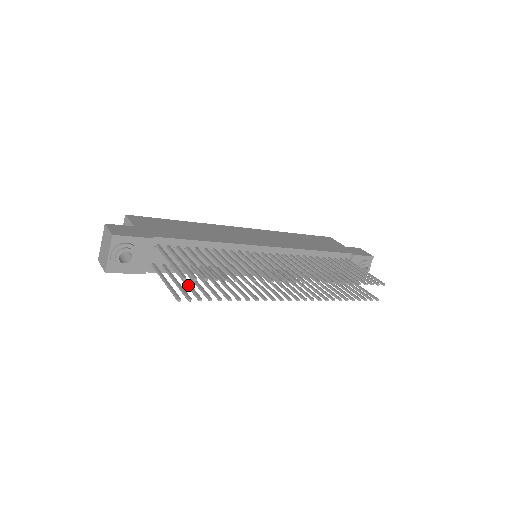
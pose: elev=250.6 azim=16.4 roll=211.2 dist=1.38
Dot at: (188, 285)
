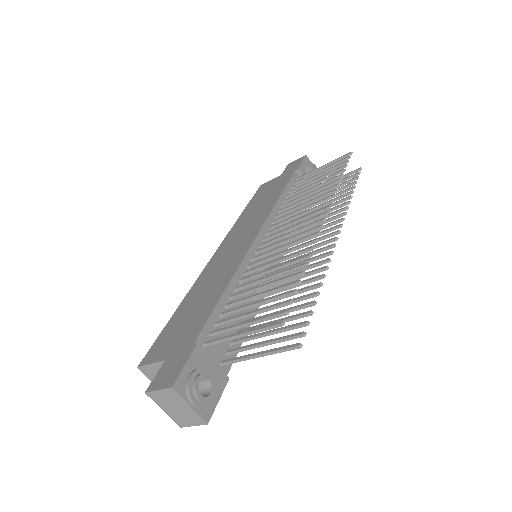
Dot at: (276, 332)
